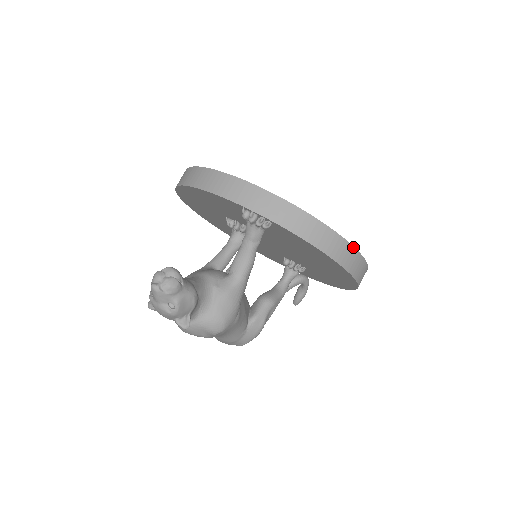
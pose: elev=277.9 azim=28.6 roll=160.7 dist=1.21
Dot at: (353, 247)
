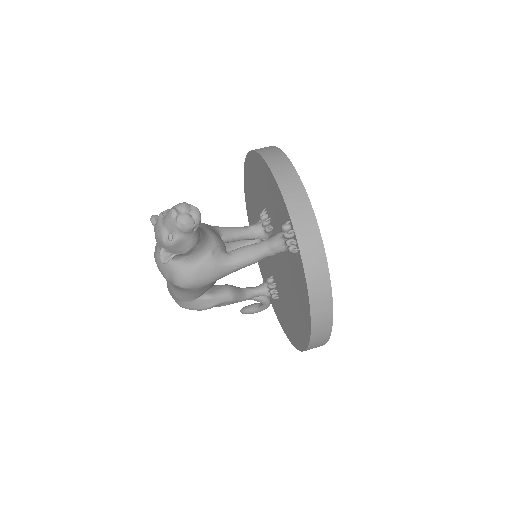
Dot at: (332, 324)
